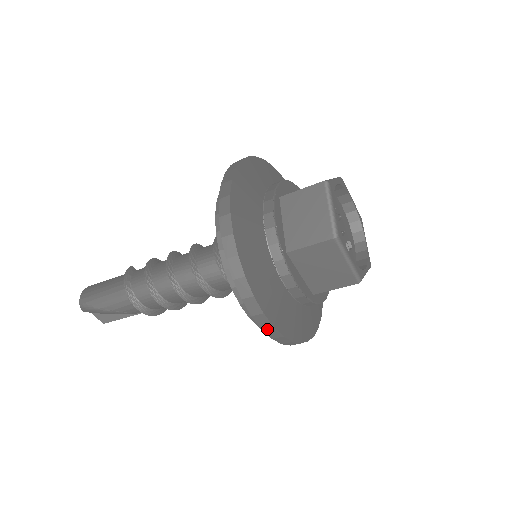
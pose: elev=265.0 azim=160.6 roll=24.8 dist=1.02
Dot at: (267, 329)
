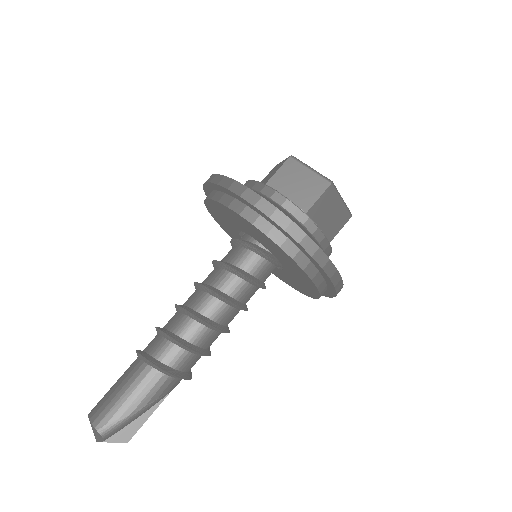
Dot at: (333, 276)
